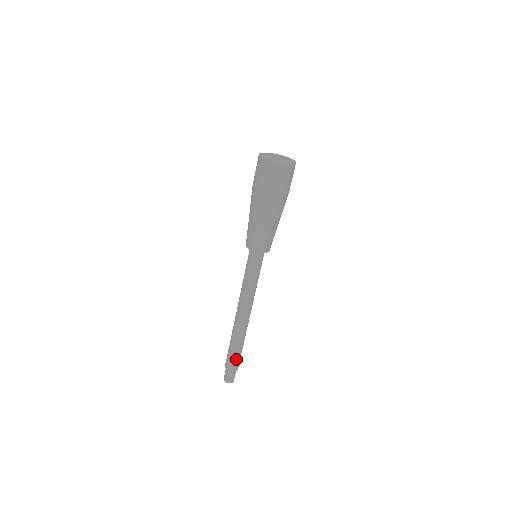
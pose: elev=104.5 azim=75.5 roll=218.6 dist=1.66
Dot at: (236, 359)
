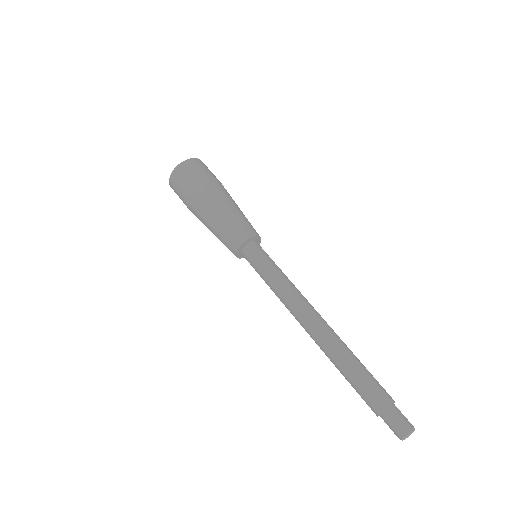
Dot at: (375, 381)
